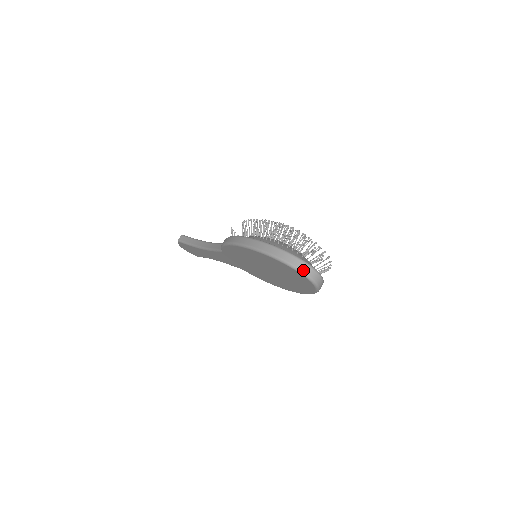
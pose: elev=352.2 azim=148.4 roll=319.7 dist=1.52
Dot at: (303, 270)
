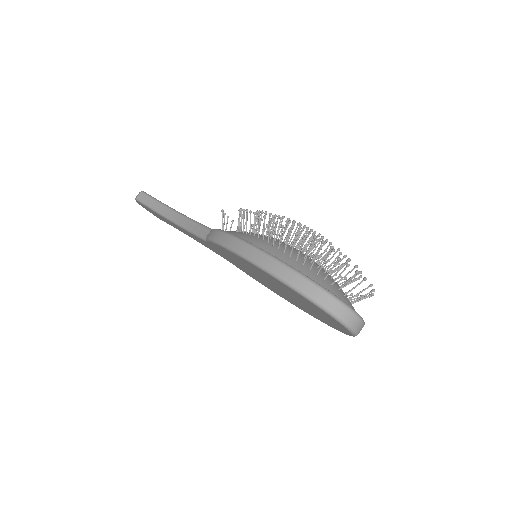
Dot at: (344, 319)
